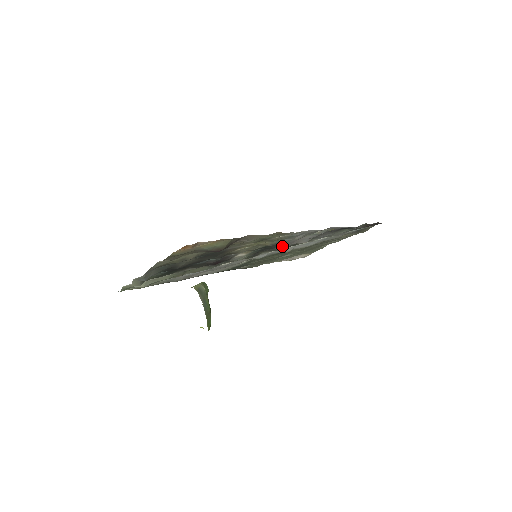
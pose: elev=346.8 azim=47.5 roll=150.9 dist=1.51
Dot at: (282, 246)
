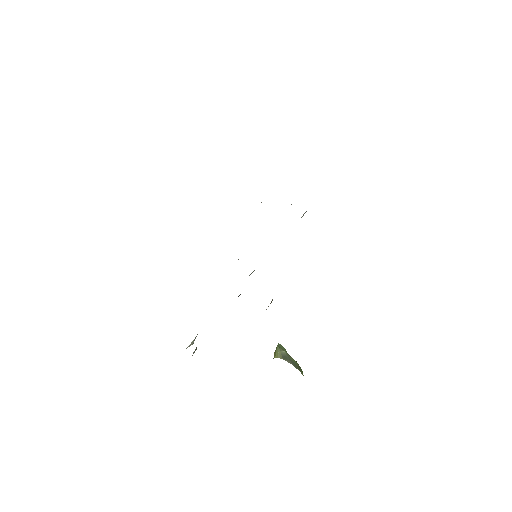
Dot at: occluded
